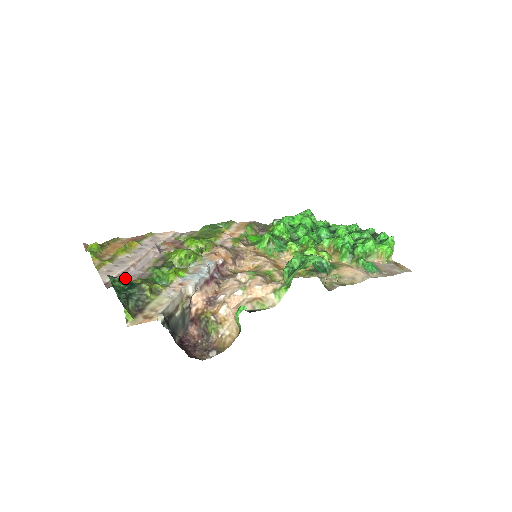
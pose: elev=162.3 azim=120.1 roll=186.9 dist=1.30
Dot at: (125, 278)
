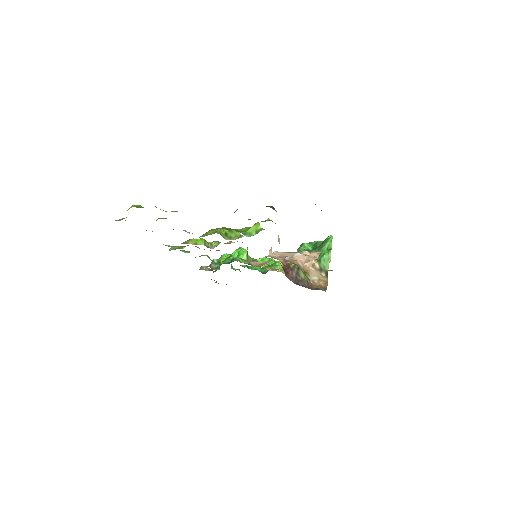
Dot at: occluded
